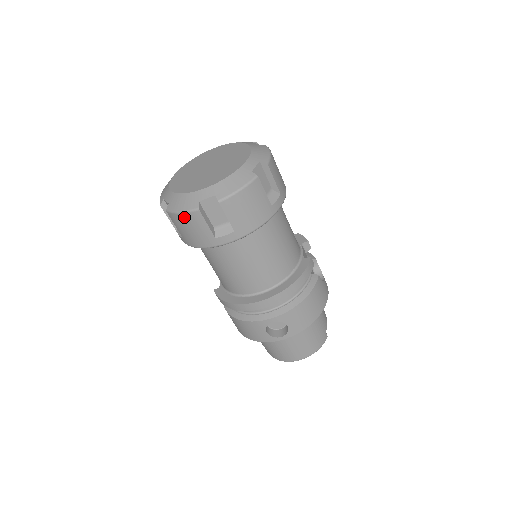
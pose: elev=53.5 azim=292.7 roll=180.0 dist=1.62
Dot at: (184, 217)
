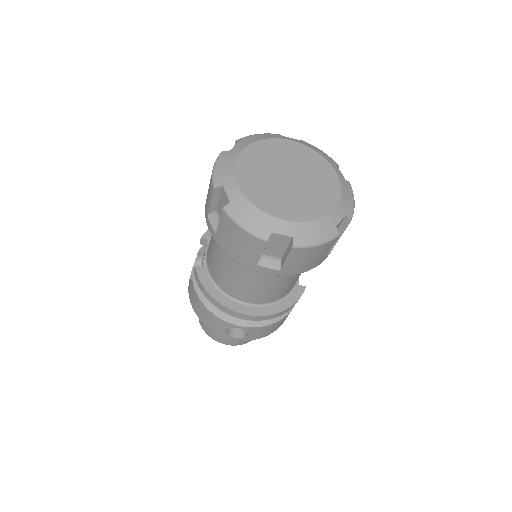
Dot at: (243, 233)
